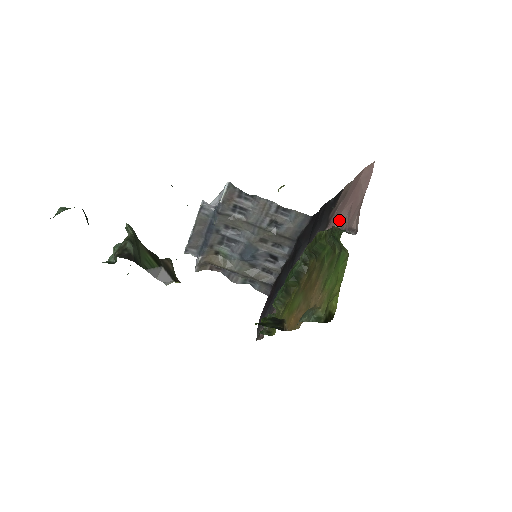
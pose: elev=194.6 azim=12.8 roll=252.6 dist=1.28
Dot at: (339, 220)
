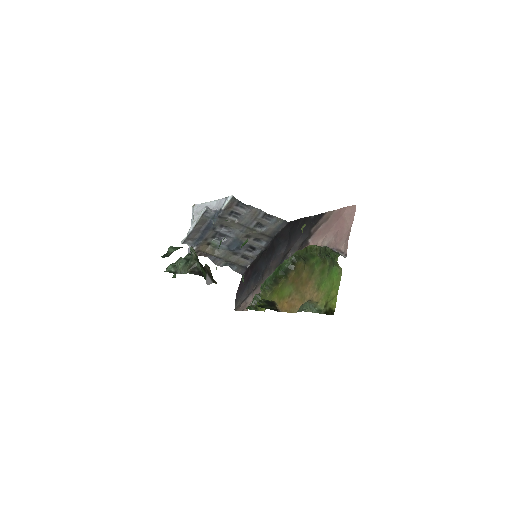
Dot at: (325, 238)
